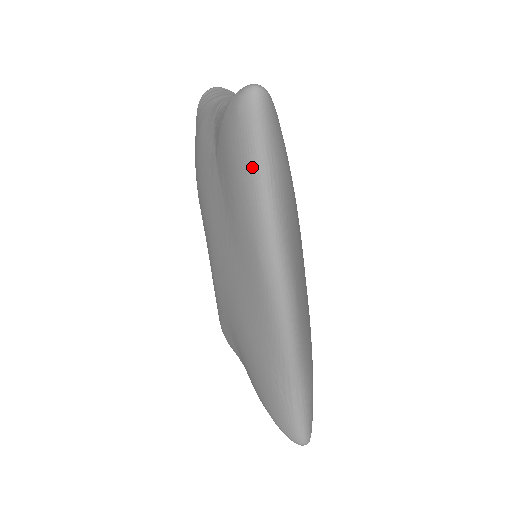
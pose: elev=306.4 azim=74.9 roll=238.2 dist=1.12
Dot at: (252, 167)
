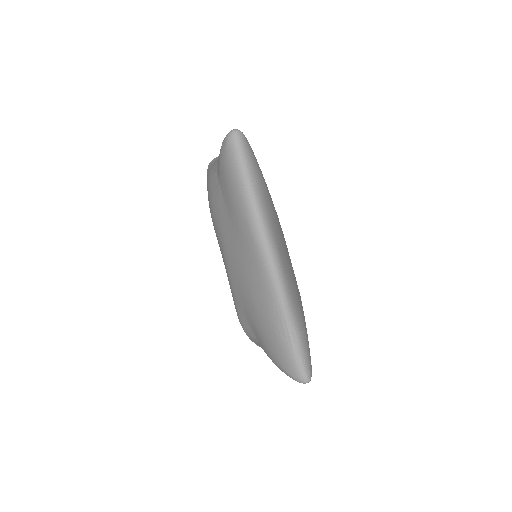
Dot at: (239, 175)
